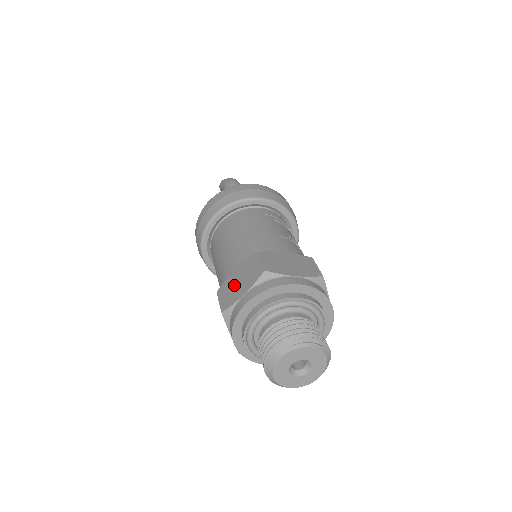
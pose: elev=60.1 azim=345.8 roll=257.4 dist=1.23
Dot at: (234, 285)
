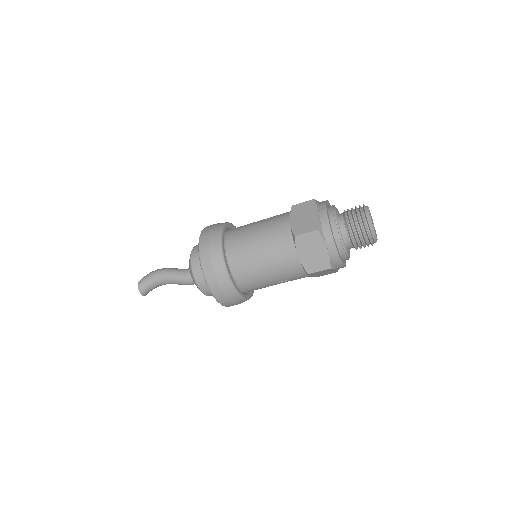
Dot at: (303, 221)
